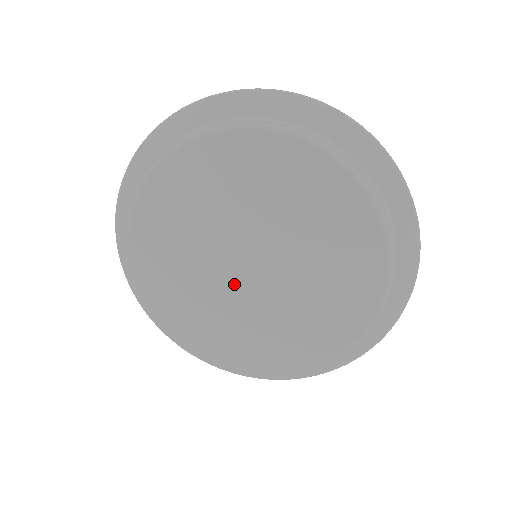
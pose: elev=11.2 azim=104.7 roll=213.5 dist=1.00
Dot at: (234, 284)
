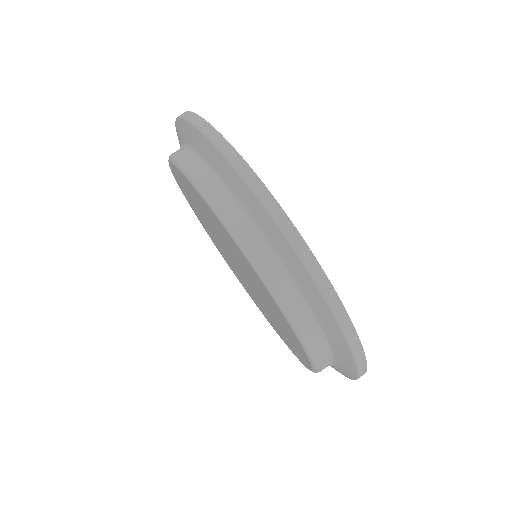
Dot at: occluded
